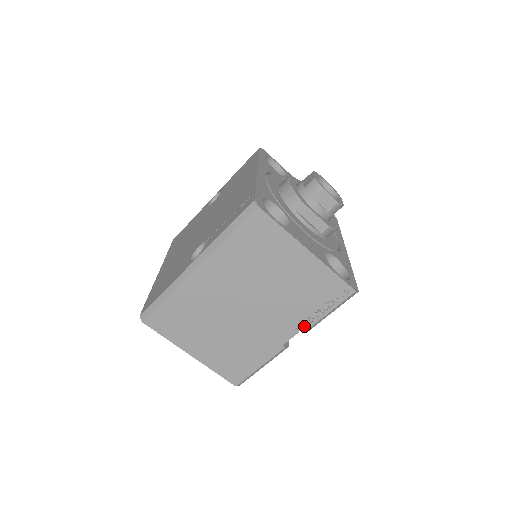
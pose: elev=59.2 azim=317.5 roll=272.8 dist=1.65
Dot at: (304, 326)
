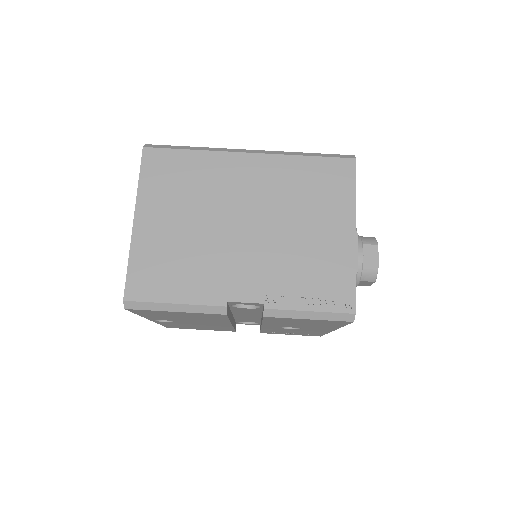
Dot at: (270, 302)
